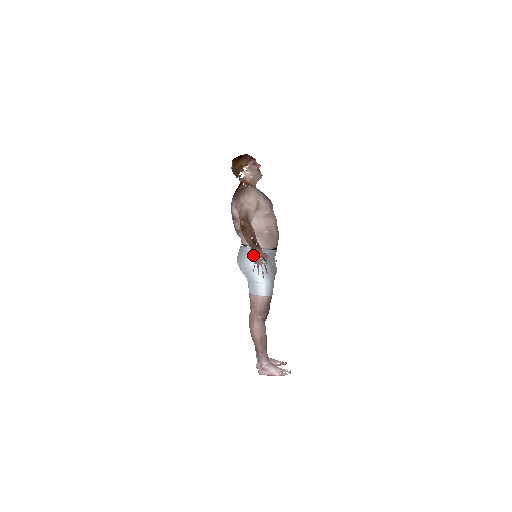
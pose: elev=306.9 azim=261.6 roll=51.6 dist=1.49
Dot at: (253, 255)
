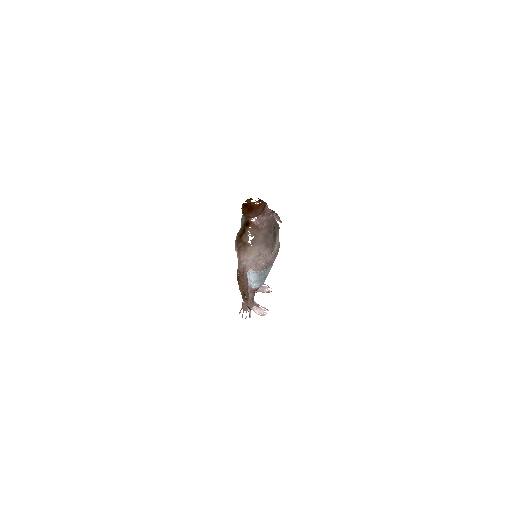
Dot at: (249, 273)
